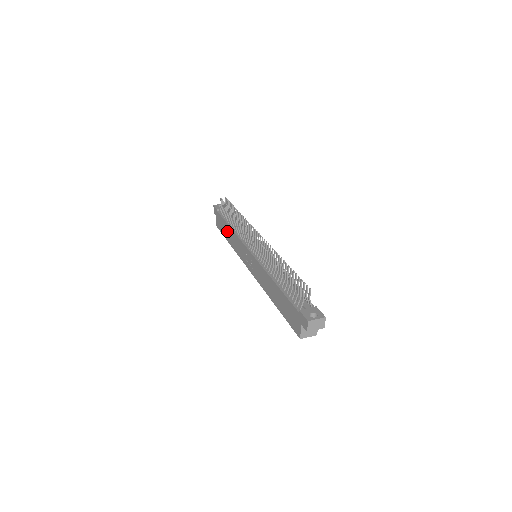
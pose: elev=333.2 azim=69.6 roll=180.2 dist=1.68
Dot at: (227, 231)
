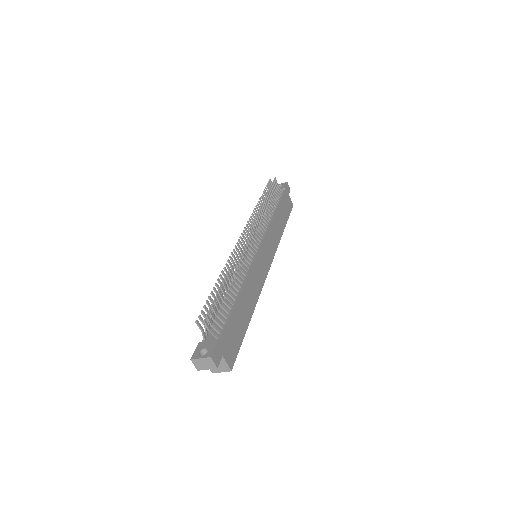
Dot at: occluded
